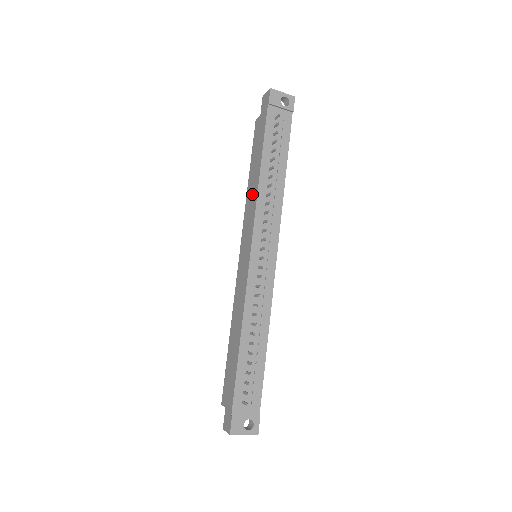
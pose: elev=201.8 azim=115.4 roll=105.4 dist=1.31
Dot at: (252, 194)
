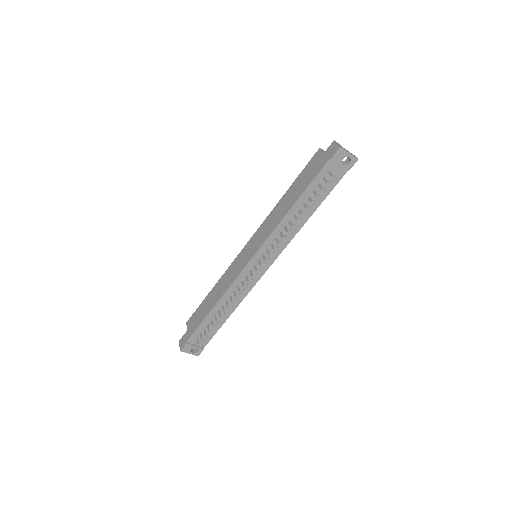
Dot at: (277, 217)
